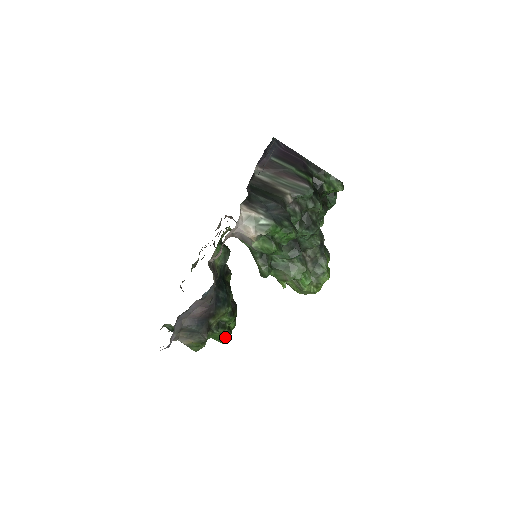
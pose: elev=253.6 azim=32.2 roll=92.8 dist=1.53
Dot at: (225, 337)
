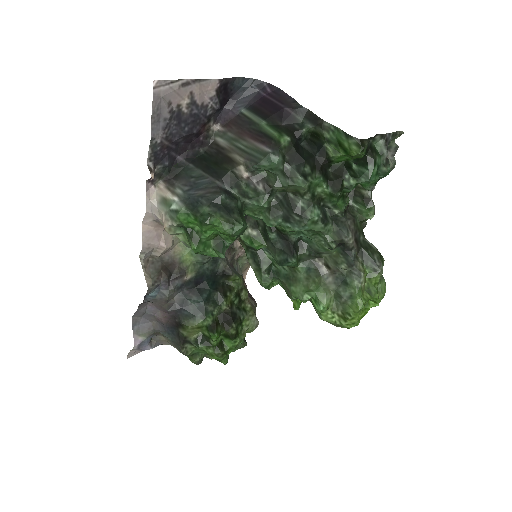
Dot at: (214, 357)
